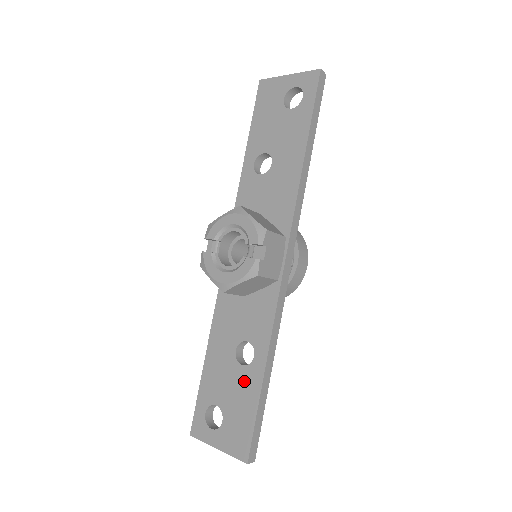
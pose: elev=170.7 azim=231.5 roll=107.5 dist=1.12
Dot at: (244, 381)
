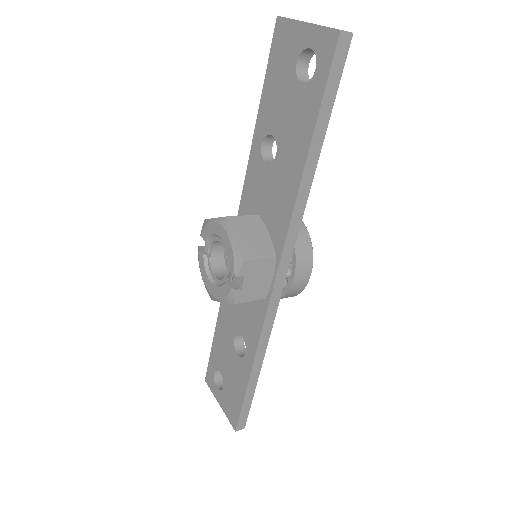
Dot at: (238, 368)
